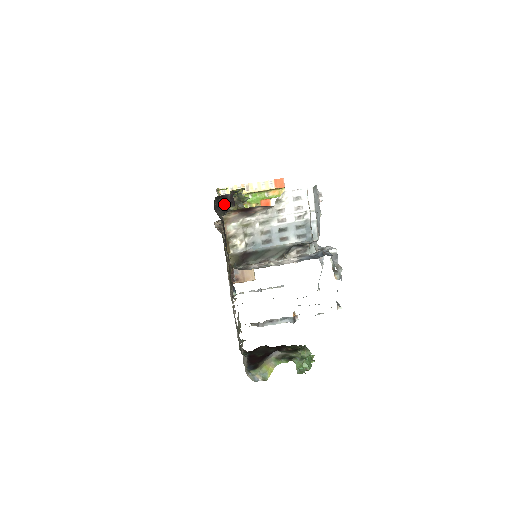
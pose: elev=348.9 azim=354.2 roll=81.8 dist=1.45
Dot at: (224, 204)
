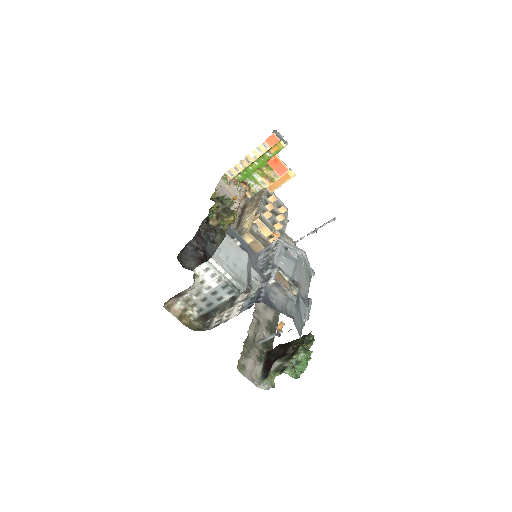
Dot at: (192, 250)
